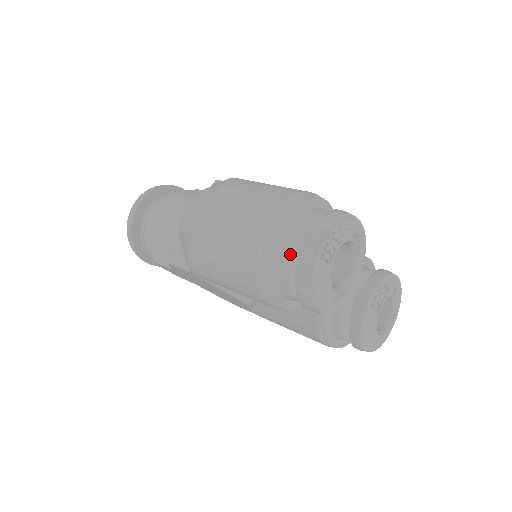
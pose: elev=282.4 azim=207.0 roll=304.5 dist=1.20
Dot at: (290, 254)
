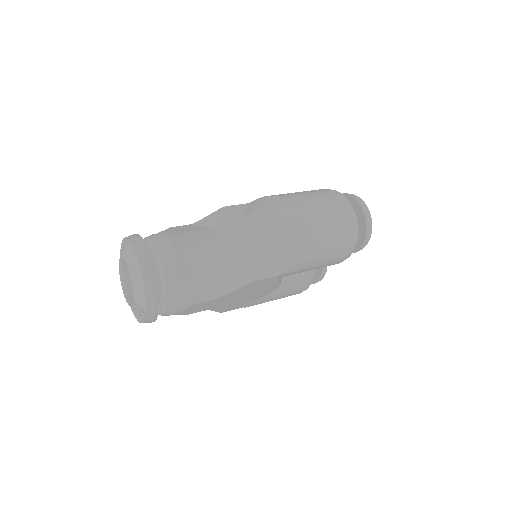
Dot at: occluded
